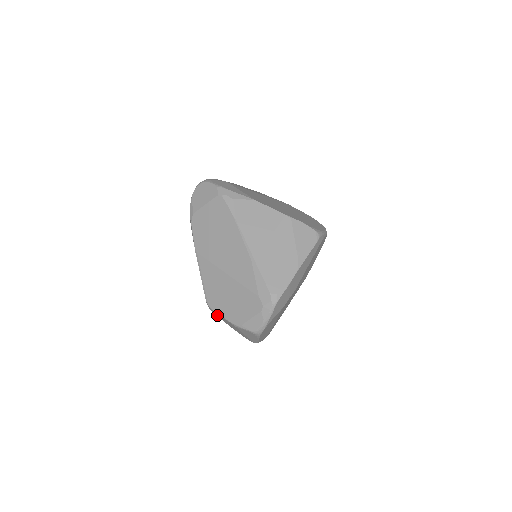
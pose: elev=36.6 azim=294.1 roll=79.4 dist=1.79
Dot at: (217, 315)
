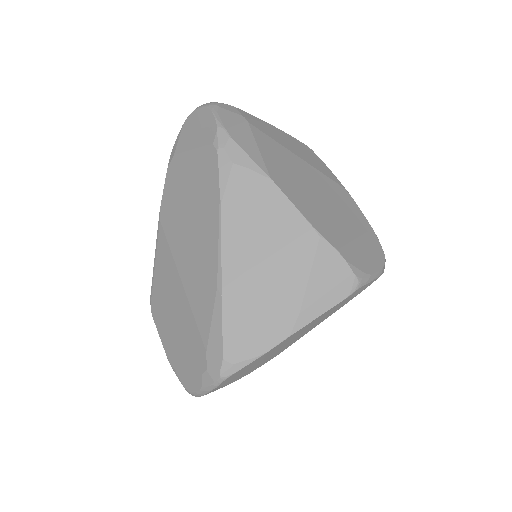
Dot at: occluded
